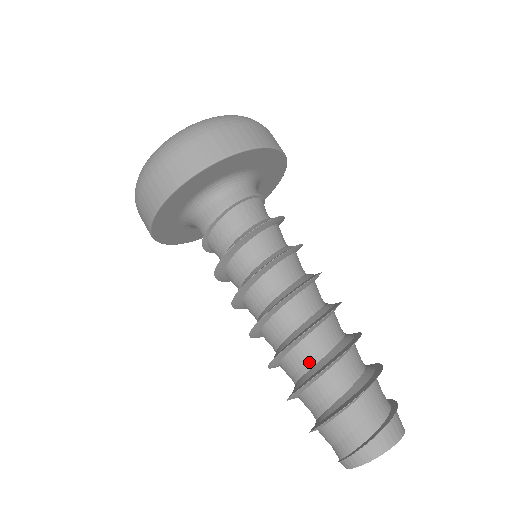
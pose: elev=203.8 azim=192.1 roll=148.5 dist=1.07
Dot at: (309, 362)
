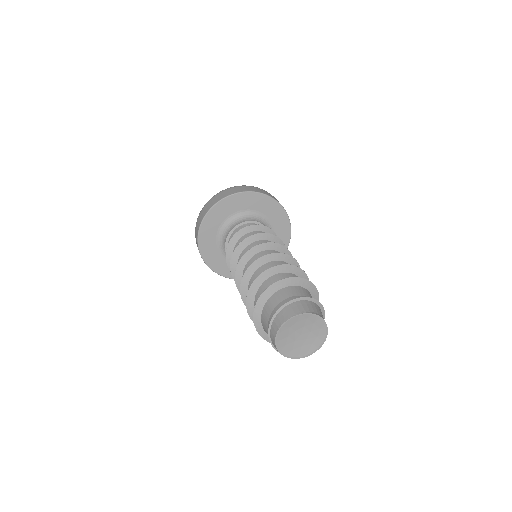
Dot at: occluded
